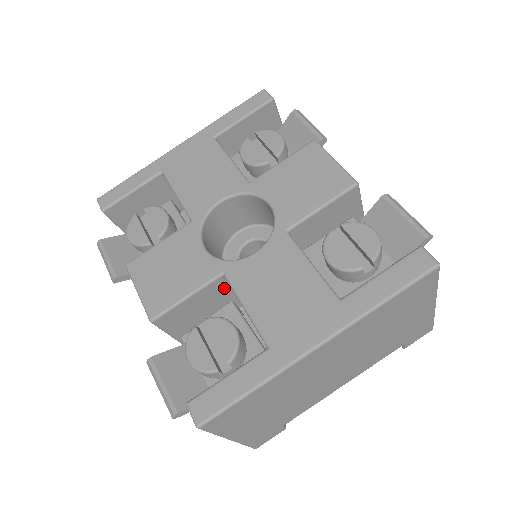
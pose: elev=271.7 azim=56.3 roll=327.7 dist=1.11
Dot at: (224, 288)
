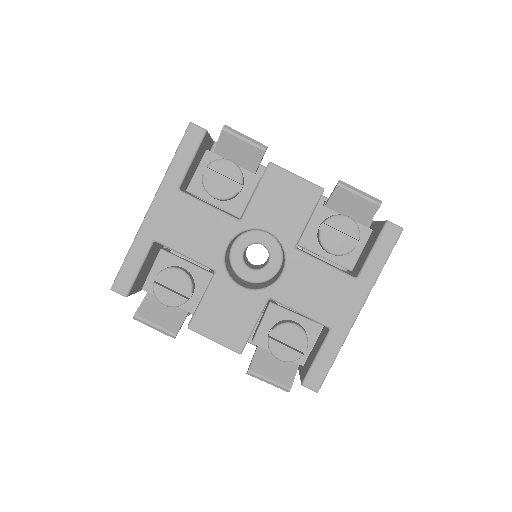
Dot at: occluded
